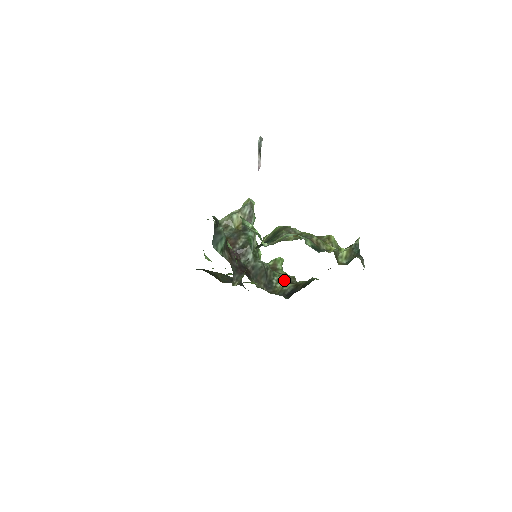
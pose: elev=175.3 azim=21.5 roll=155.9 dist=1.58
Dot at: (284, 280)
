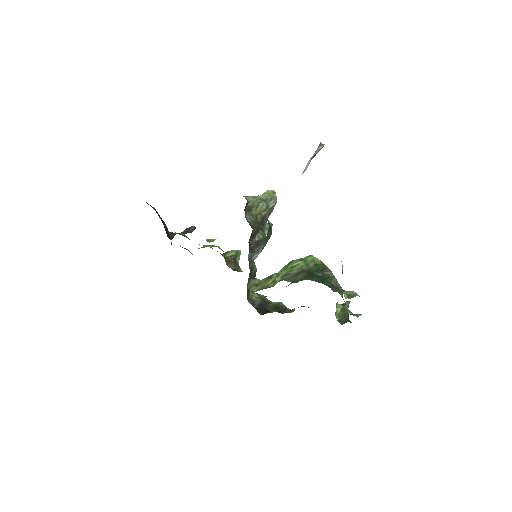
Dot at: occluded
